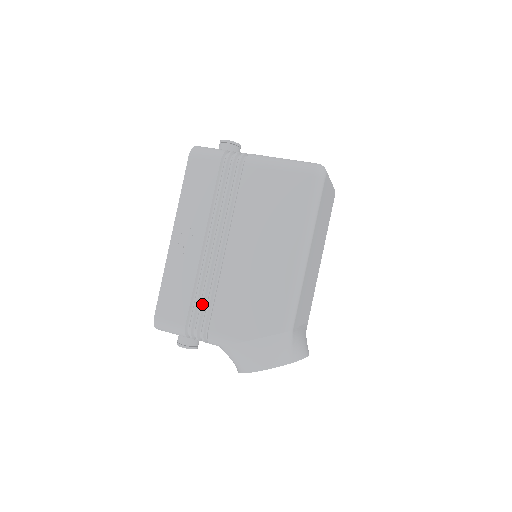
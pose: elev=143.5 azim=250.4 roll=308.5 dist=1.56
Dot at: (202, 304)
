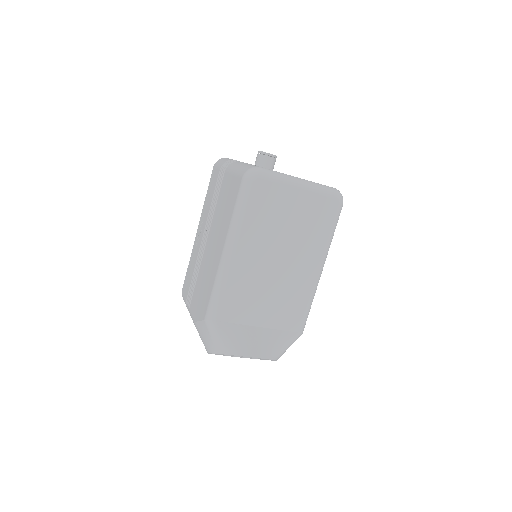
Dot at: (192, 286)
